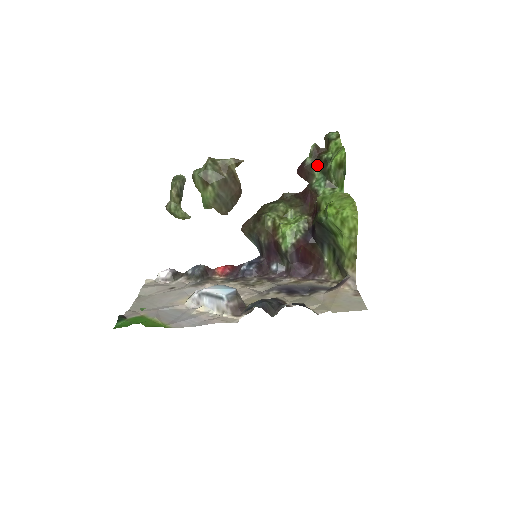
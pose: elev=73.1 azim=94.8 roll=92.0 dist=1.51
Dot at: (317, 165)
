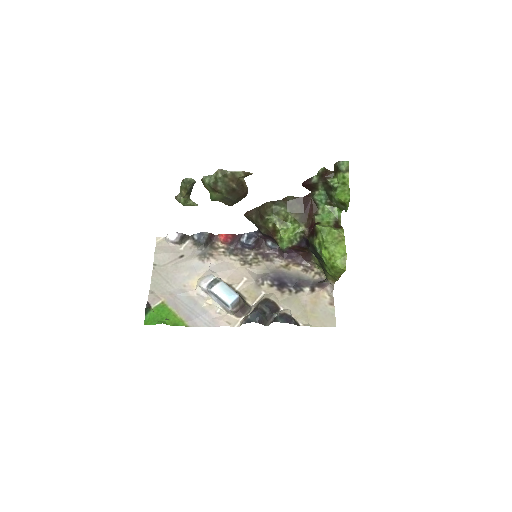
Dot at: (322, 184)
